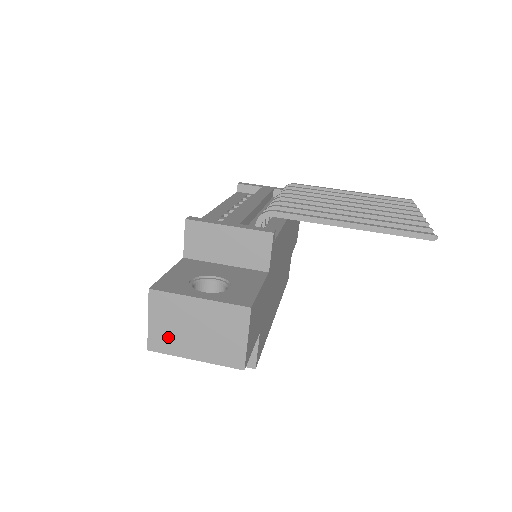
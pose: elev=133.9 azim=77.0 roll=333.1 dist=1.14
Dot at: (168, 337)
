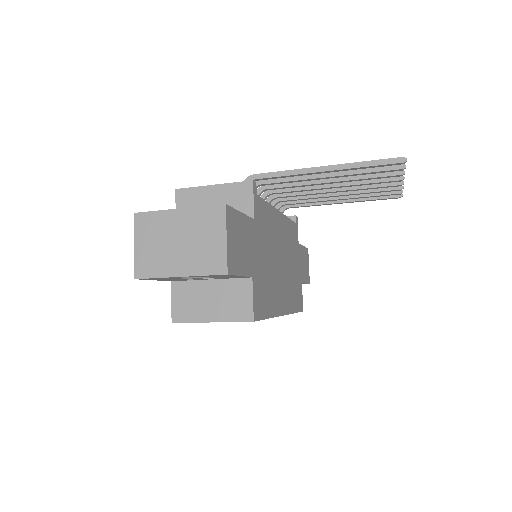
Dot at: (153, 258)
